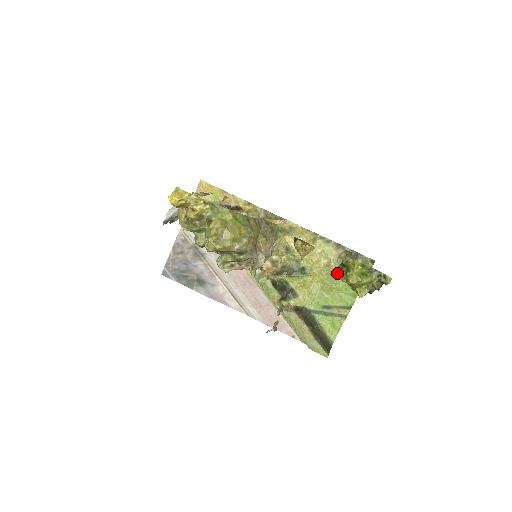
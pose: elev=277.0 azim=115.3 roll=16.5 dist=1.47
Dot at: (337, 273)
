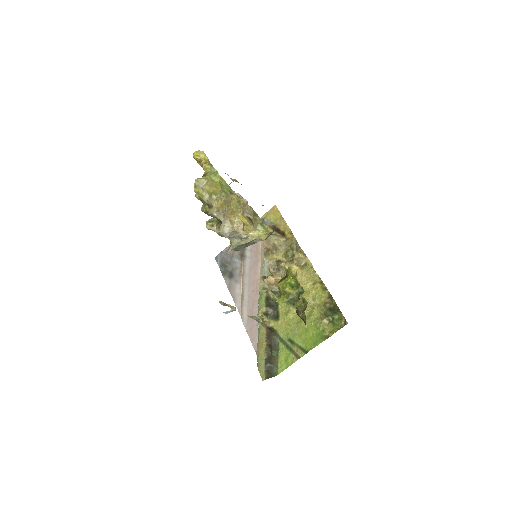
Dot at: occluded
